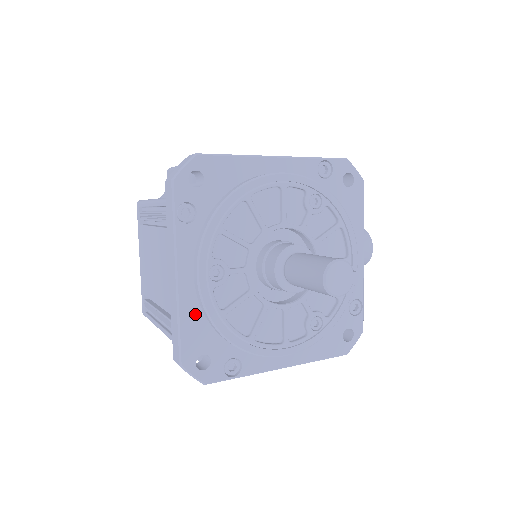
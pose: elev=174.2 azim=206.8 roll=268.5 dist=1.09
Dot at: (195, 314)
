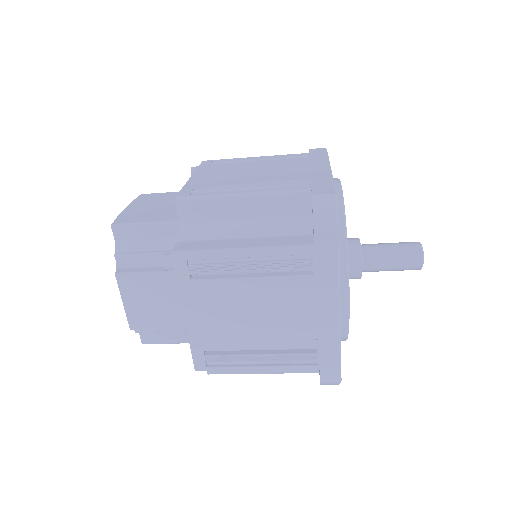
Dot at: occluded
